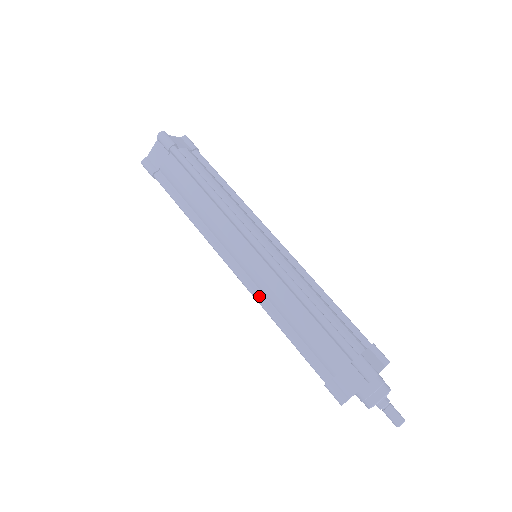
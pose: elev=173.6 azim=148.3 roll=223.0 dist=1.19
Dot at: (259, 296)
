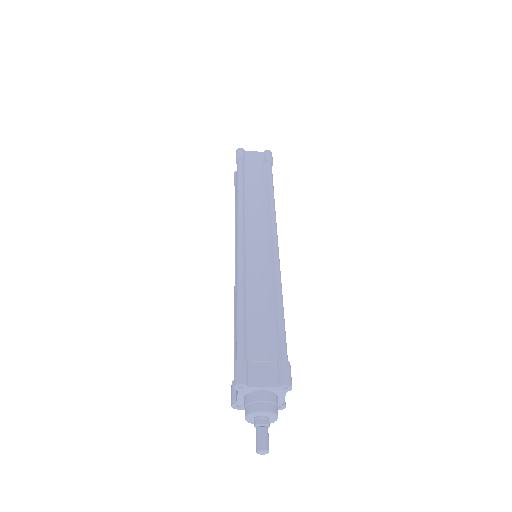
Dot at: (235, 291)
